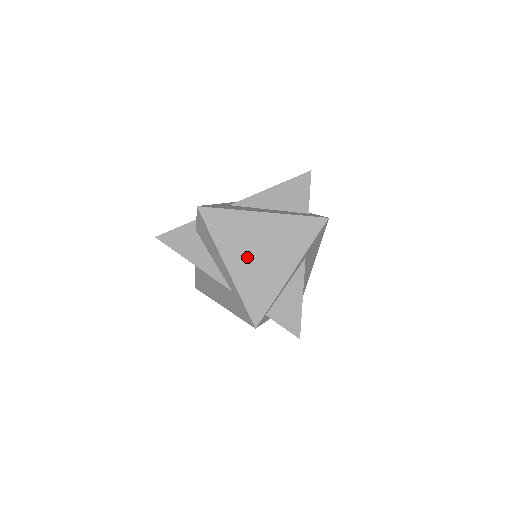
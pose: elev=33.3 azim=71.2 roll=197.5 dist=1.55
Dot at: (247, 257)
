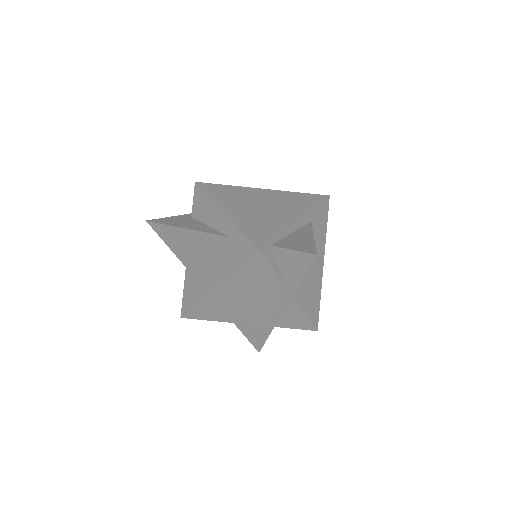
Dot at: (246, 208)
